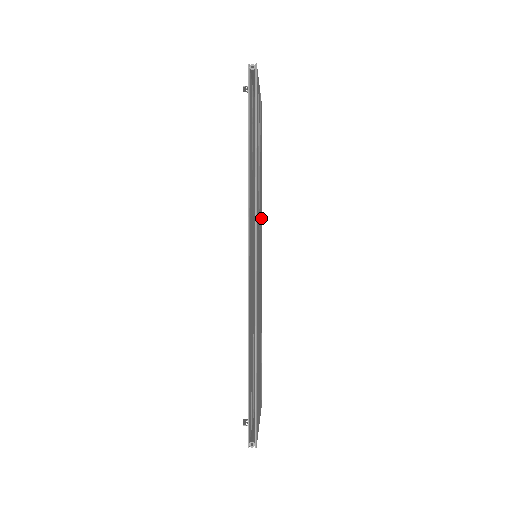
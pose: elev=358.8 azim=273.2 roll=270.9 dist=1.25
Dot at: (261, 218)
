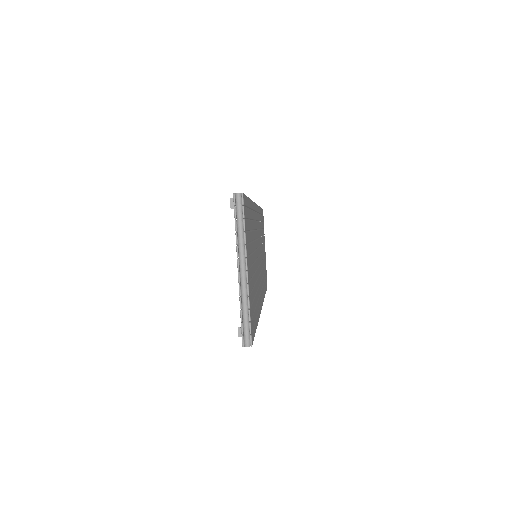
Dot at: occluded
